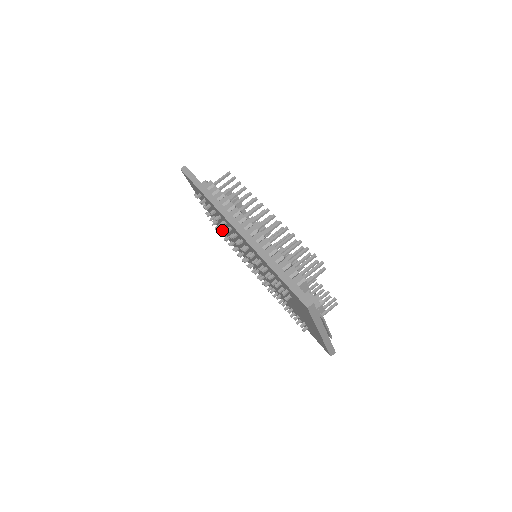
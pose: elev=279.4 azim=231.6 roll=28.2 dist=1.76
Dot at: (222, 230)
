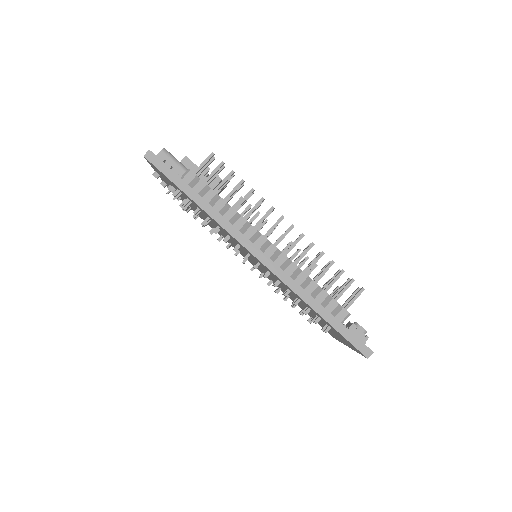
Dot at: occluded
